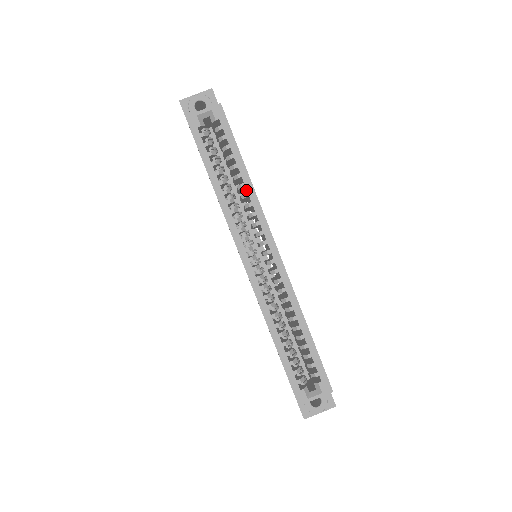
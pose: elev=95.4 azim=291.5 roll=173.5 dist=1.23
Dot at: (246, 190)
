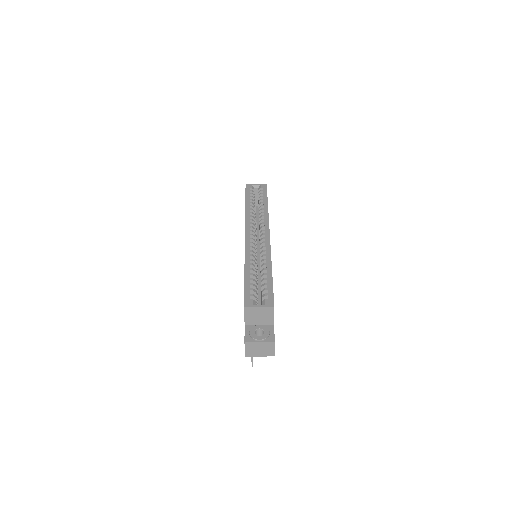
Dot at: occluded
